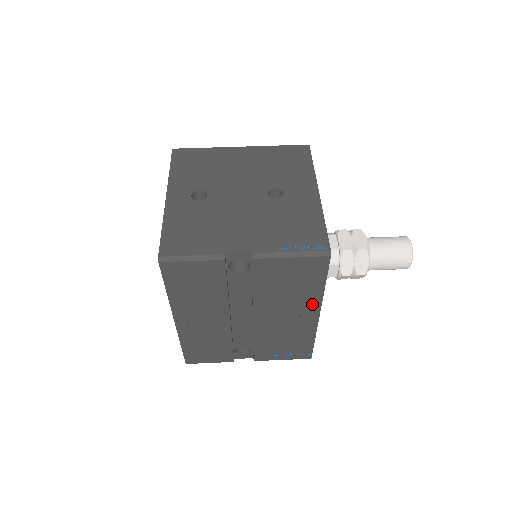
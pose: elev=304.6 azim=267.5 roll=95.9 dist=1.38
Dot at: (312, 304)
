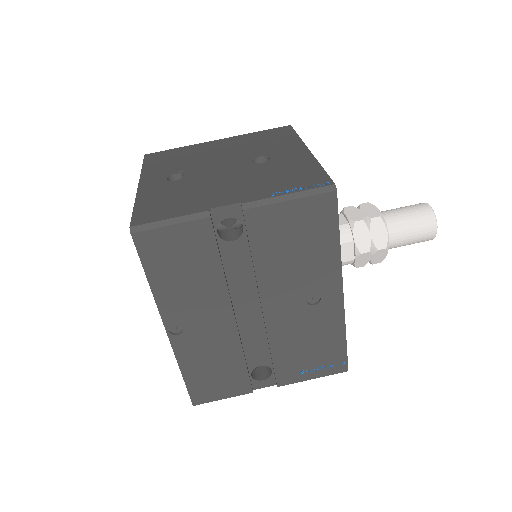
Dot at: (330, 275)
